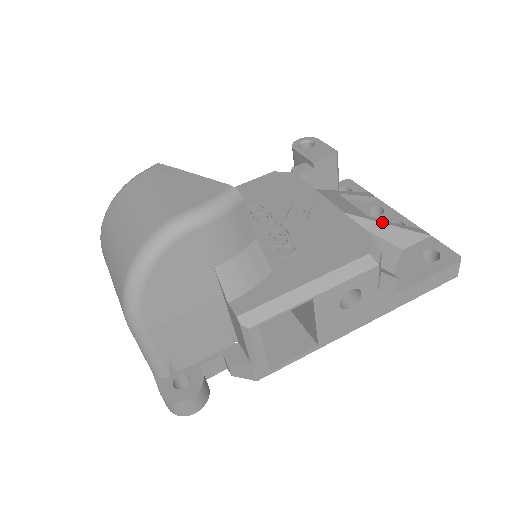
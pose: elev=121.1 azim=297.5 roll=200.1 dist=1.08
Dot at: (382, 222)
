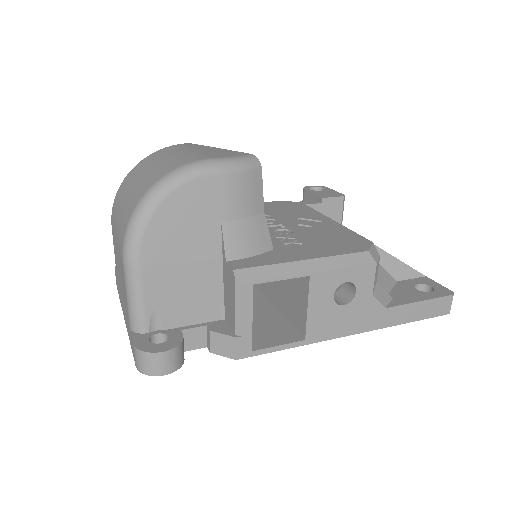
Dot at: occluded
